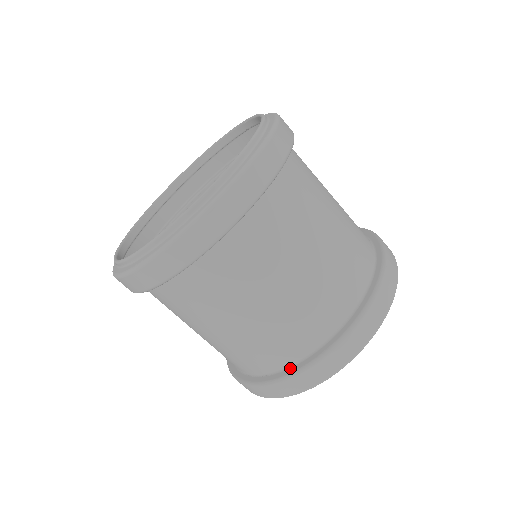
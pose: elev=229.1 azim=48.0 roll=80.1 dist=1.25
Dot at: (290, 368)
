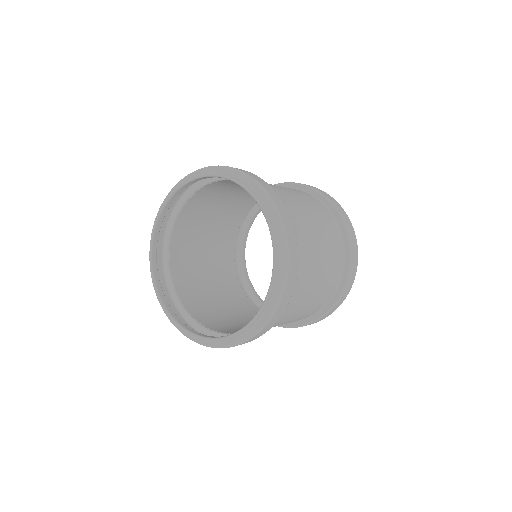
Dot at: occluded
